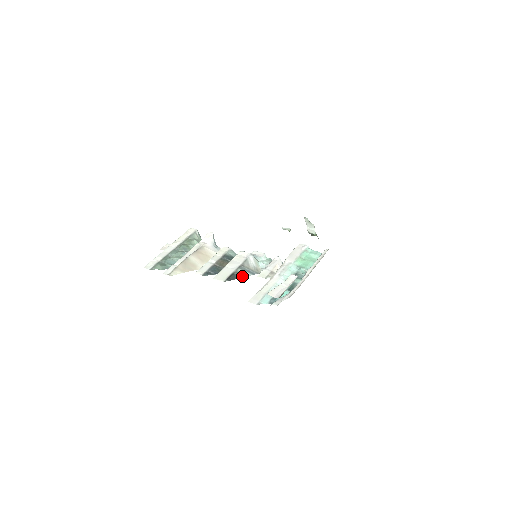
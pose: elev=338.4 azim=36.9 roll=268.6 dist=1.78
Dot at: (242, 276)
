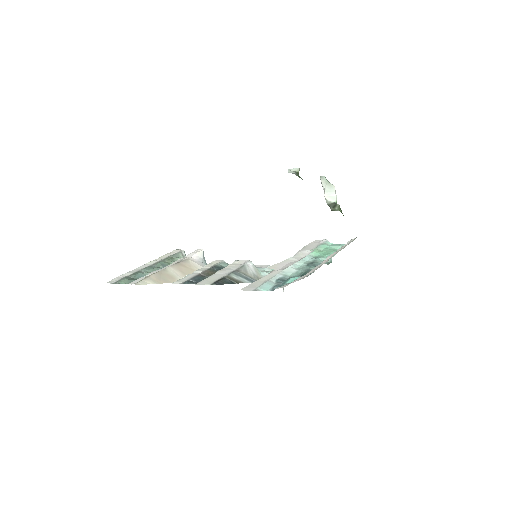
Dot at: (236, 282)
